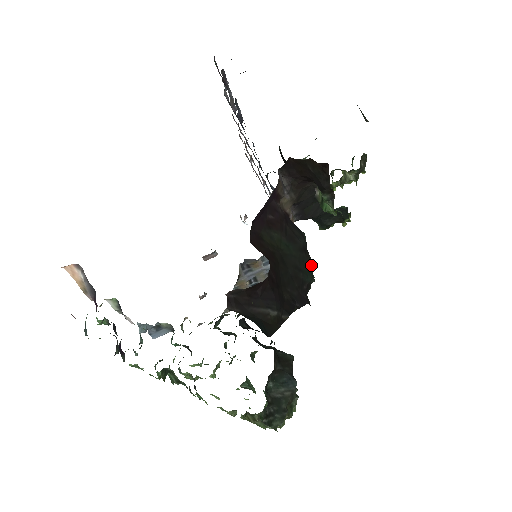
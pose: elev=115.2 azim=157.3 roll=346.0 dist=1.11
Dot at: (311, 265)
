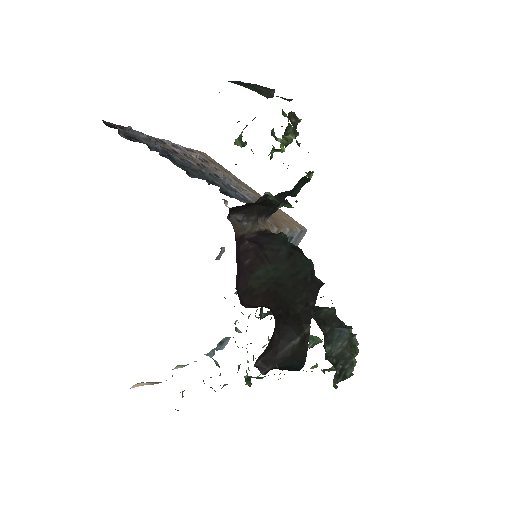
Dot at: (303, 258)
